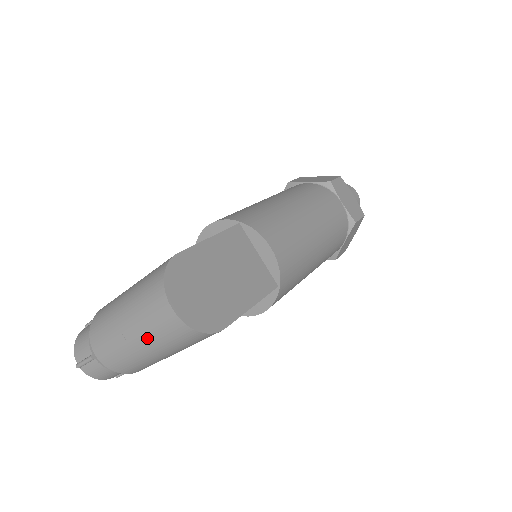
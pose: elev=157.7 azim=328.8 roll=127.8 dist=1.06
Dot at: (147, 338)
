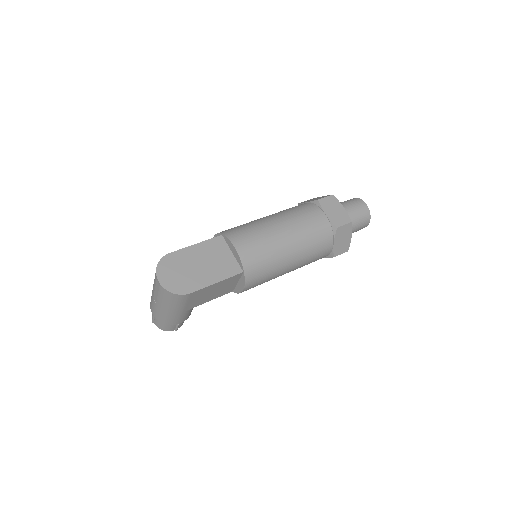
Dot at: (159, 299)
